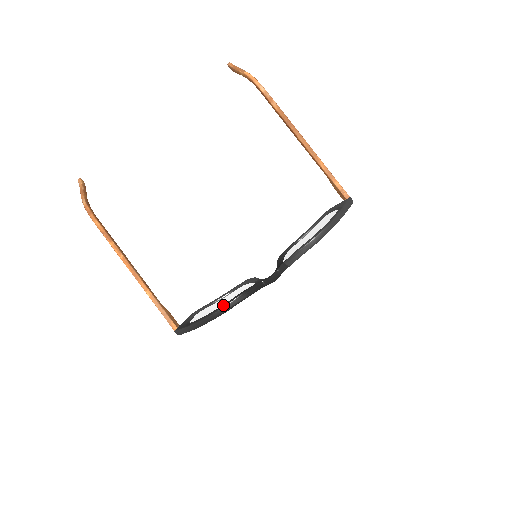
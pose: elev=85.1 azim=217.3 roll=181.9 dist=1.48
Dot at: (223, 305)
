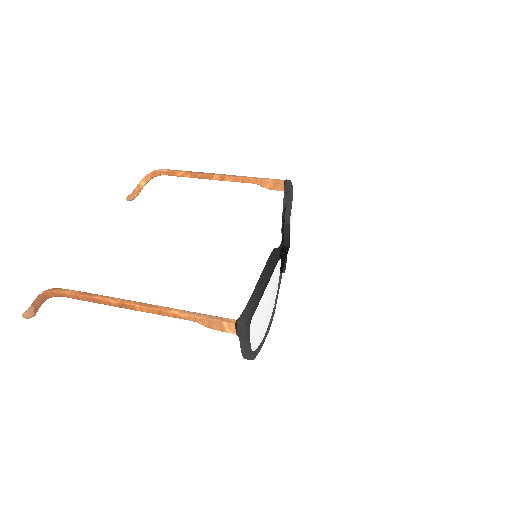
Dot at: (263, 269)
